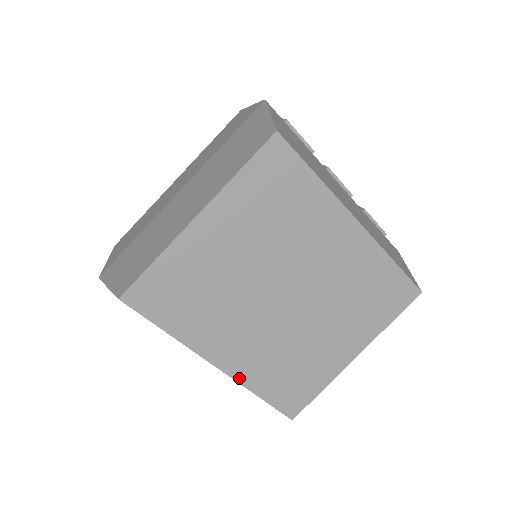
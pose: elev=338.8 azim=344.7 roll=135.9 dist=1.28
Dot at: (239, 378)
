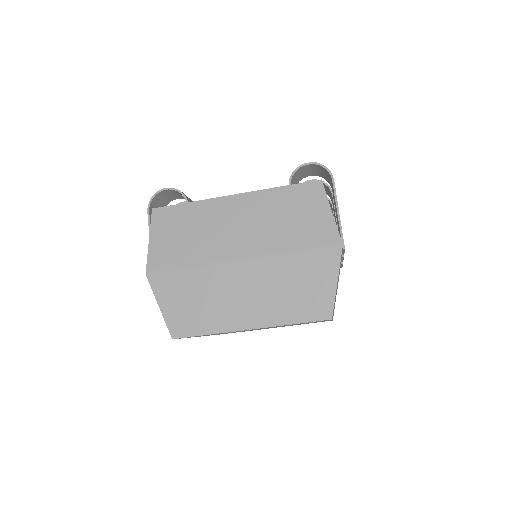
Dot at: (209, 335)
